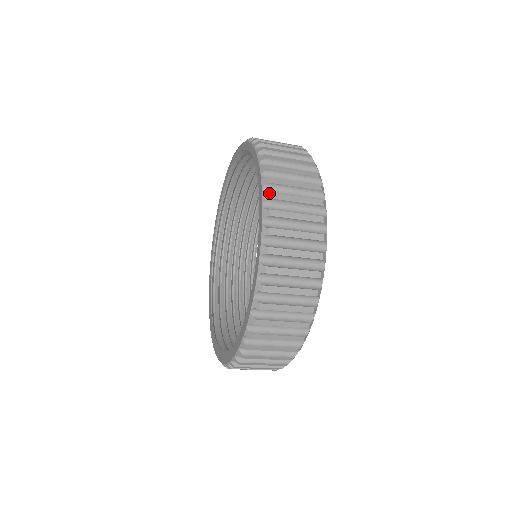
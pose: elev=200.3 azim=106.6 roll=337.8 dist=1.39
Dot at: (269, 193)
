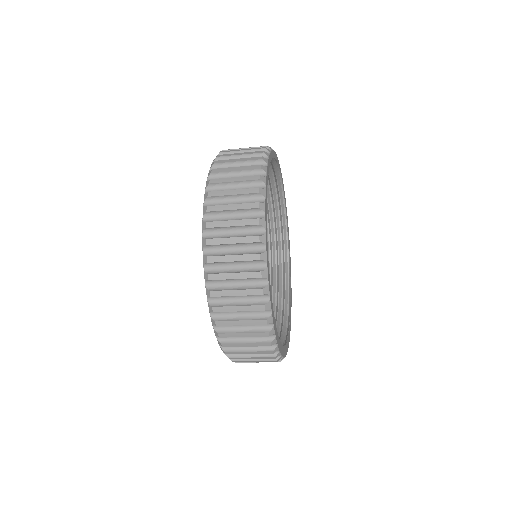
Dot at: (207, 192)
